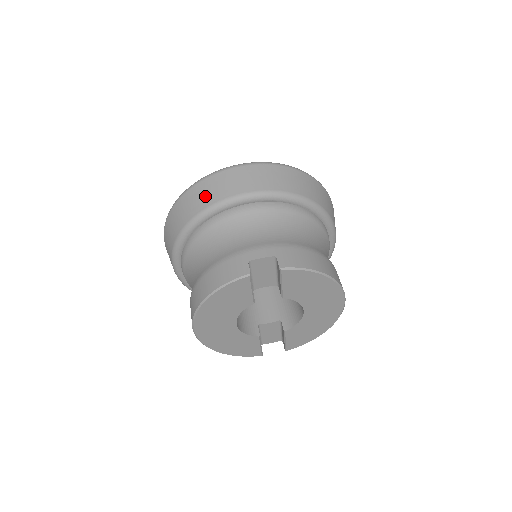
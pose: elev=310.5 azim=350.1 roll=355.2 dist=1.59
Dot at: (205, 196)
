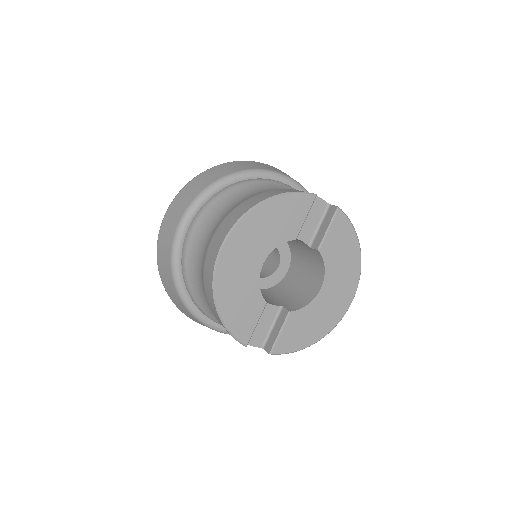
Dot at: (252, 165)
